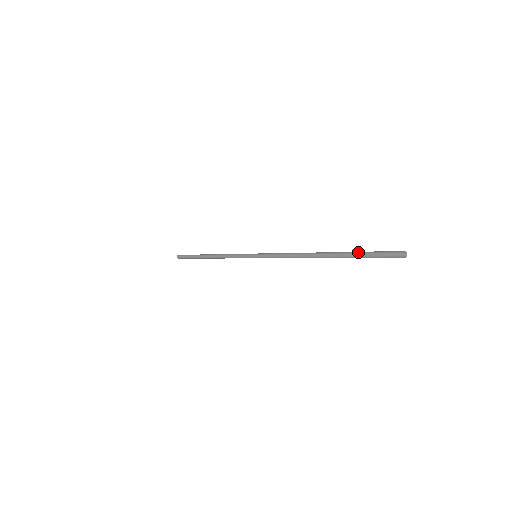
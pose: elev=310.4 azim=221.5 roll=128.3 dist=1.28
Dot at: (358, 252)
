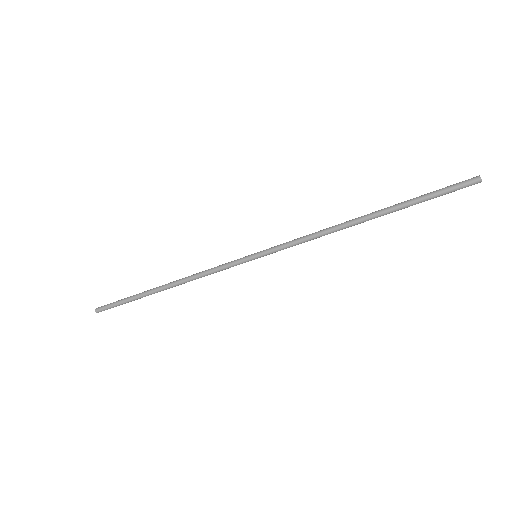
Dot at: occluded
